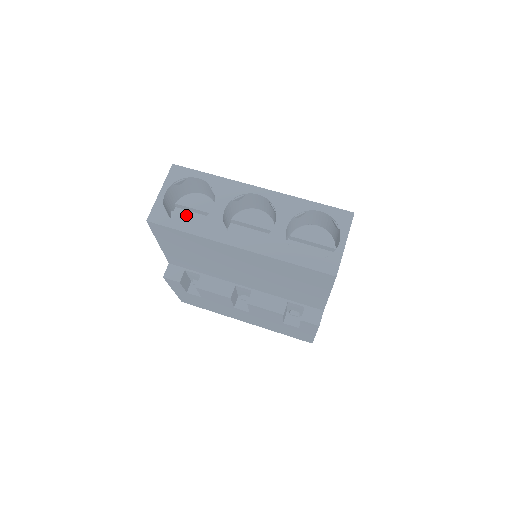
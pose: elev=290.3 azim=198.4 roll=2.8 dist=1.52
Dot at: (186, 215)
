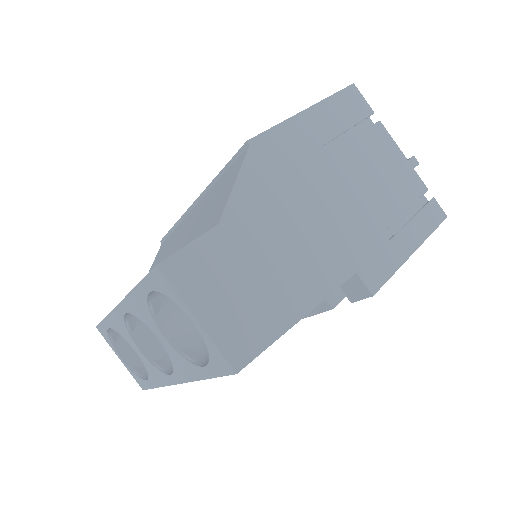
Dot at: occluded
